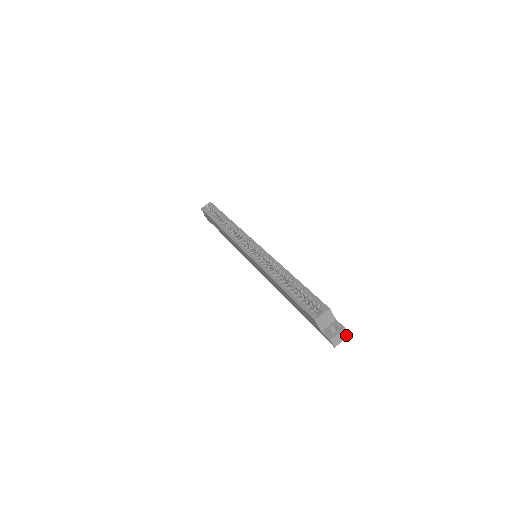
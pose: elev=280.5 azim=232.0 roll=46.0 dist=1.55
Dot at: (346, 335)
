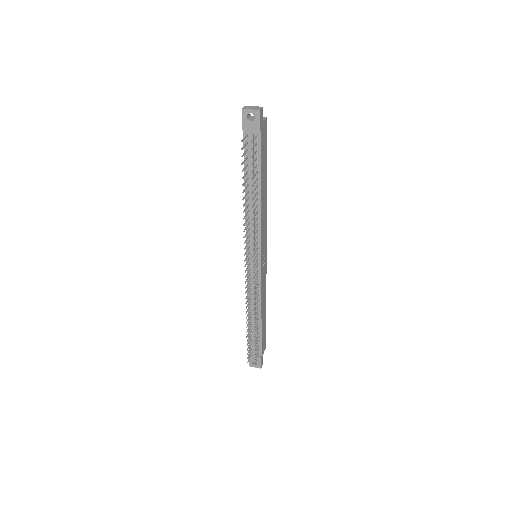
Dot at: (258, 109)
